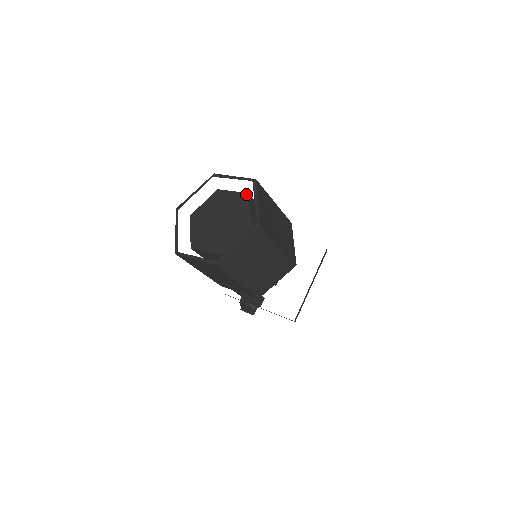
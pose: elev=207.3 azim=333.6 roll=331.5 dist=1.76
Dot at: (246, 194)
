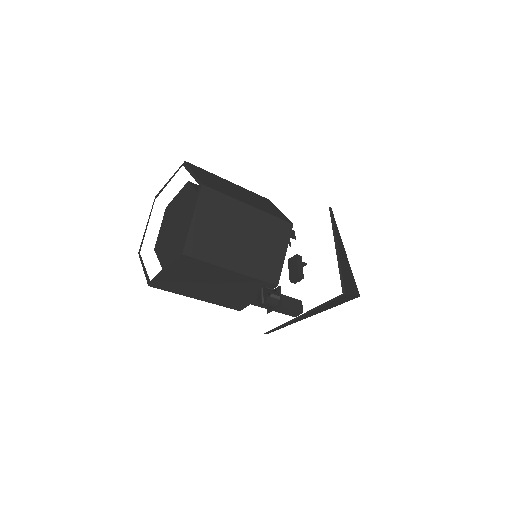
Dot at: (187, 183)
